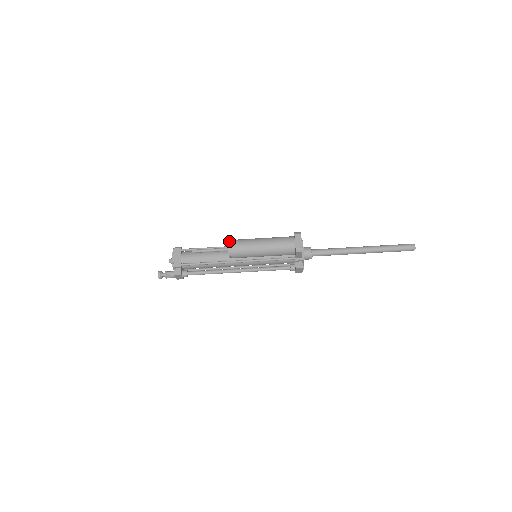
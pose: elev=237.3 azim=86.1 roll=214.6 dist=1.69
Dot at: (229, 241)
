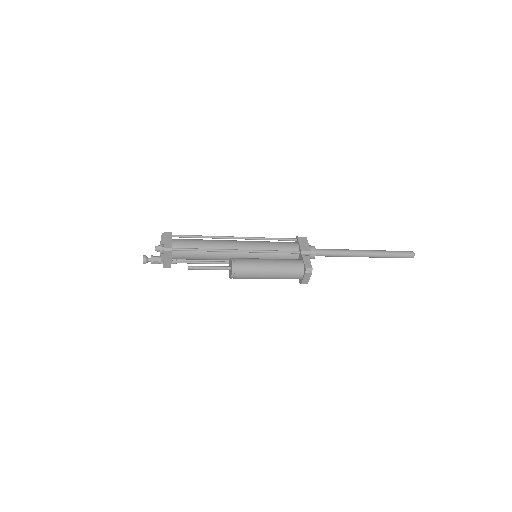
Dot at: (233, 271)
